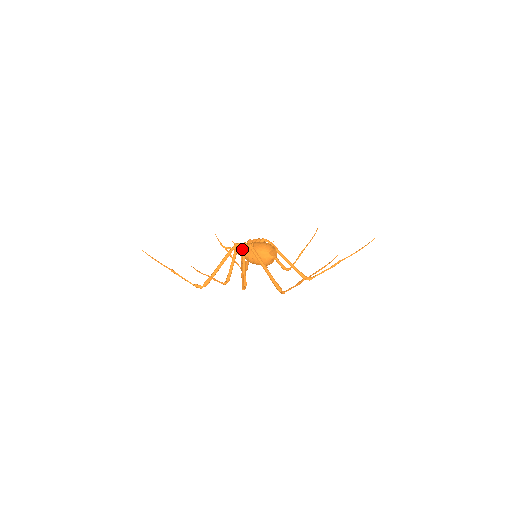
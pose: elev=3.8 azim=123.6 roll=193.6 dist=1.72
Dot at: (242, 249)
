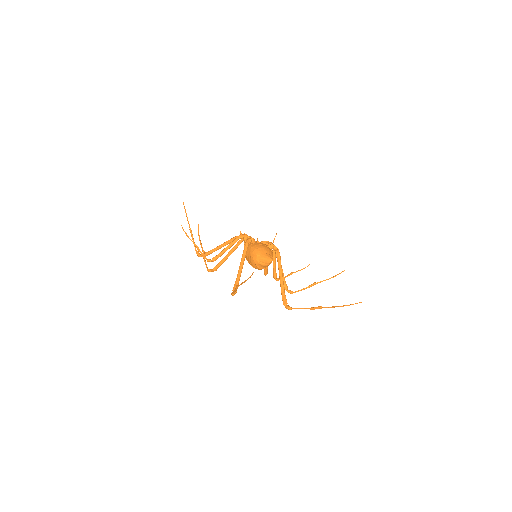
Dot at: occluded
